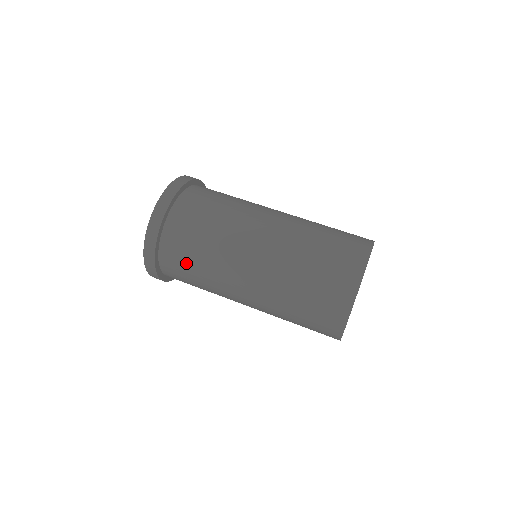
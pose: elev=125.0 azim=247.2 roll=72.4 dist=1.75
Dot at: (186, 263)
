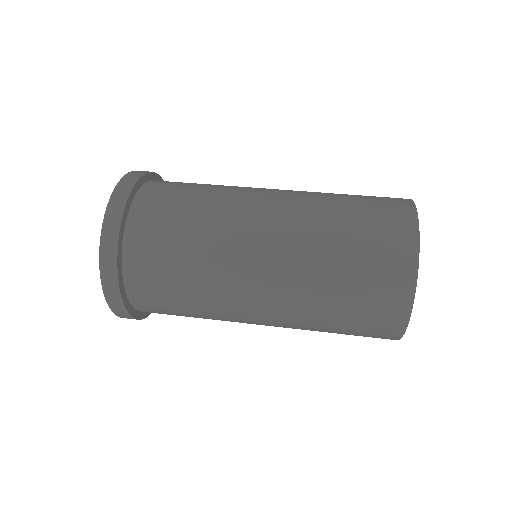
Dot at: (171, 307)
